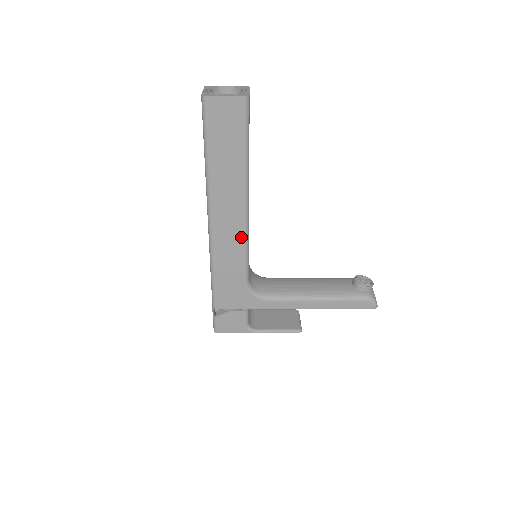
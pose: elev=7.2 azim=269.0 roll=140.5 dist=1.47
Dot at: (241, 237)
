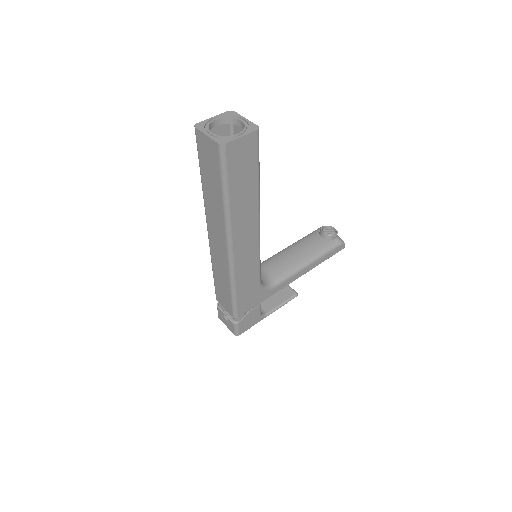
Dot at: (256, 250)
